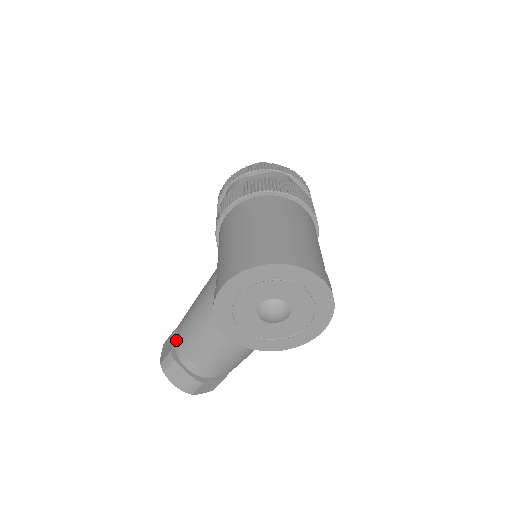
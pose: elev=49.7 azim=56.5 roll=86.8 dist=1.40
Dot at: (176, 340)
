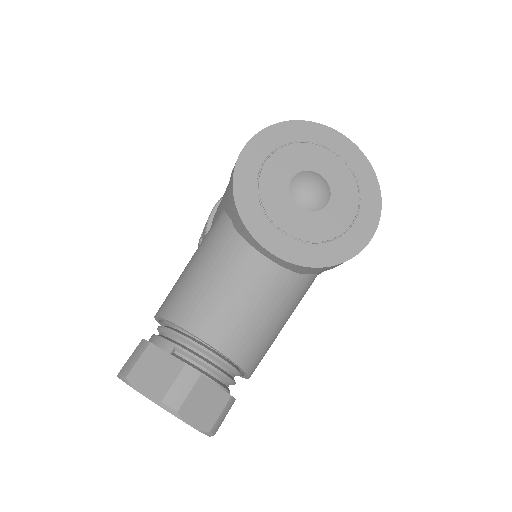
Dot at: occluded
